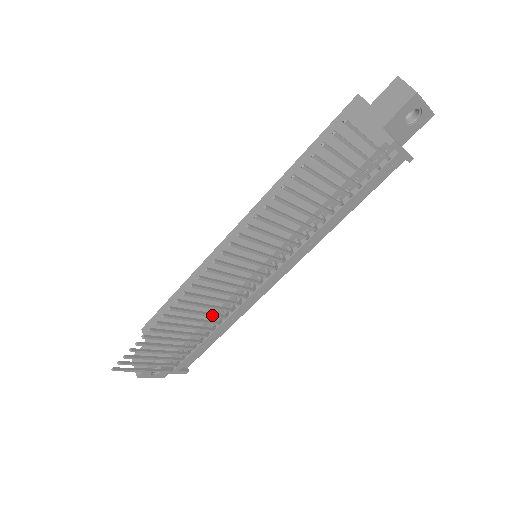
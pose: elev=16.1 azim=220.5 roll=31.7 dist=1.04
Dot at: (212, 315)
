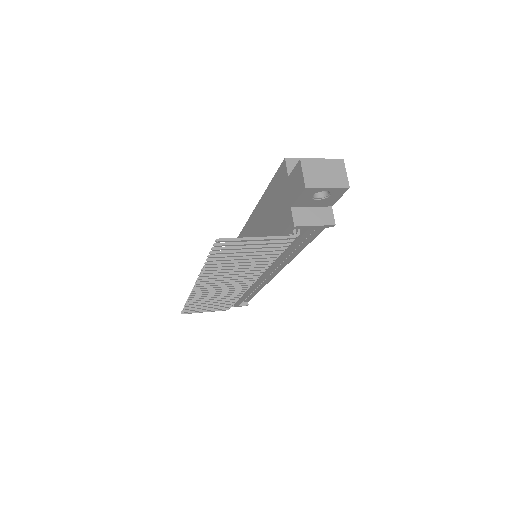
Dot at: (228, 296)
